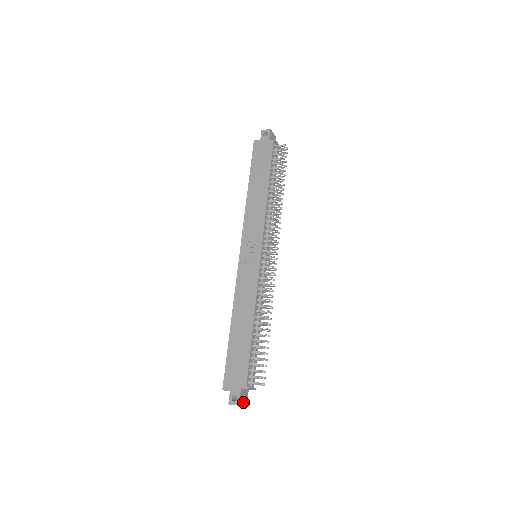
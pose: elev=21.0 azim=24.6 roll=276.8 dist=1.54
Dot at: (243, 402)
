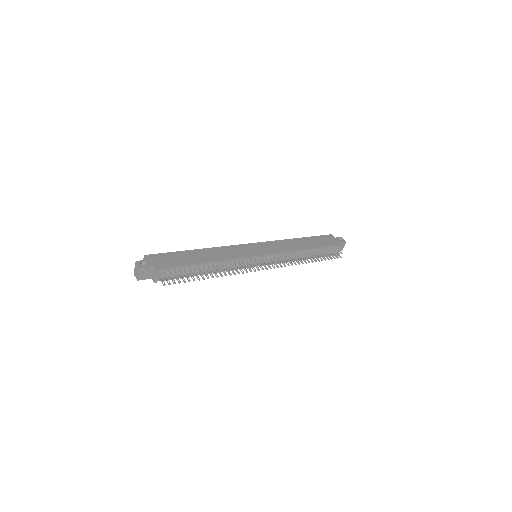
Dot at: (142, 273)
